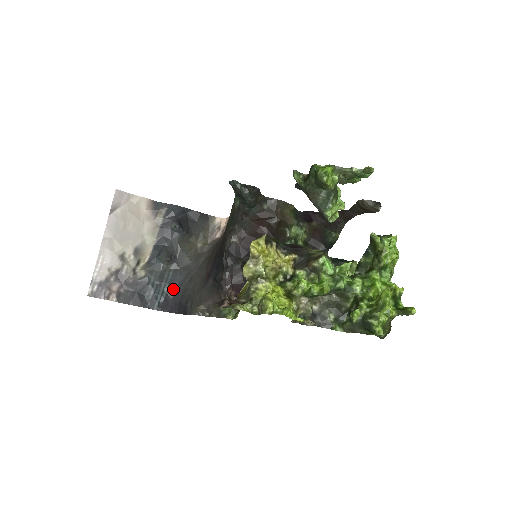
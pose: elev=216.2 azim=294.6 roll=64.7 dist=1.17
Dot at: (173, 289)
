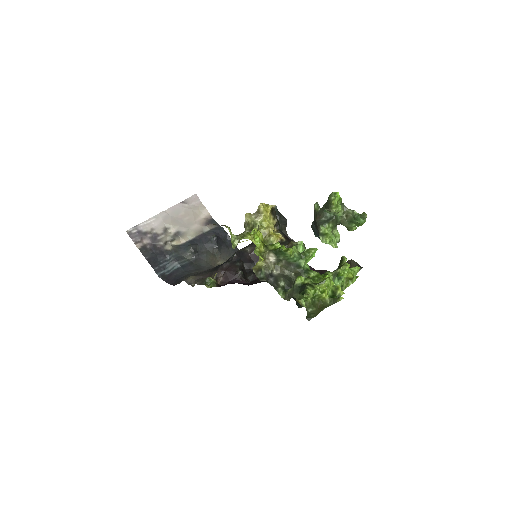
Dot at: (180, 271)
